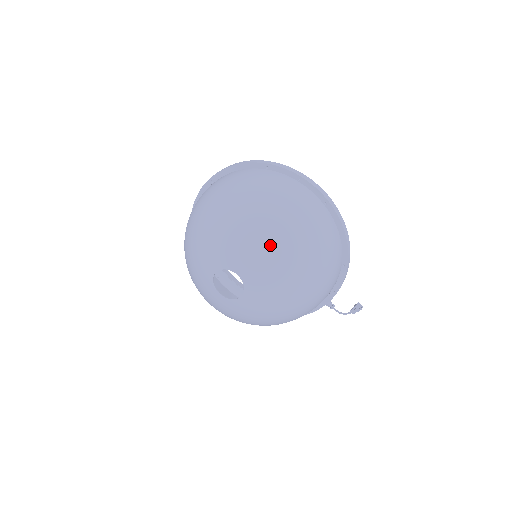
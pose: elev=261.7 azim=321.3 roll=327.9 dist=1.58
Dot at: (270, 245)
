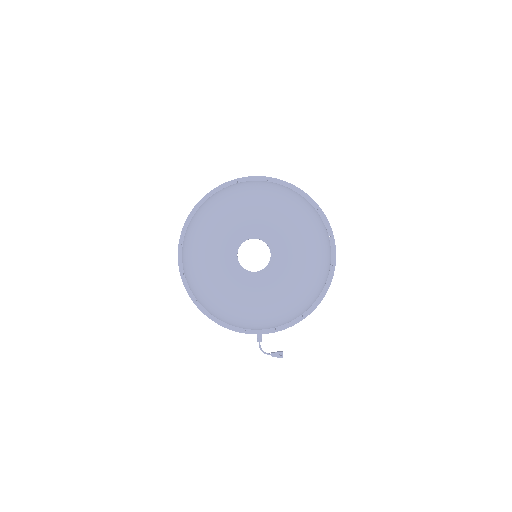
Dot at: (307, 256)
